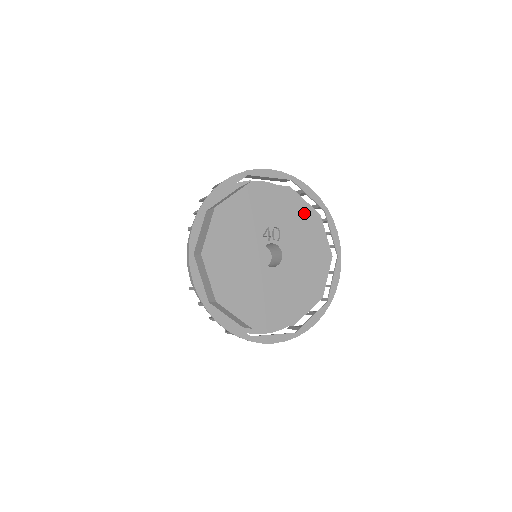
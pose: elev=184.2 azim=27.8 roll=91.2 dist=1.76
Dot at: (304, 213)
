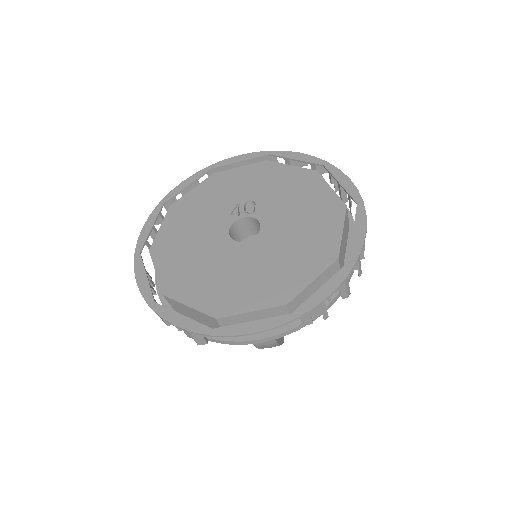
Dot at: (290, 177)
